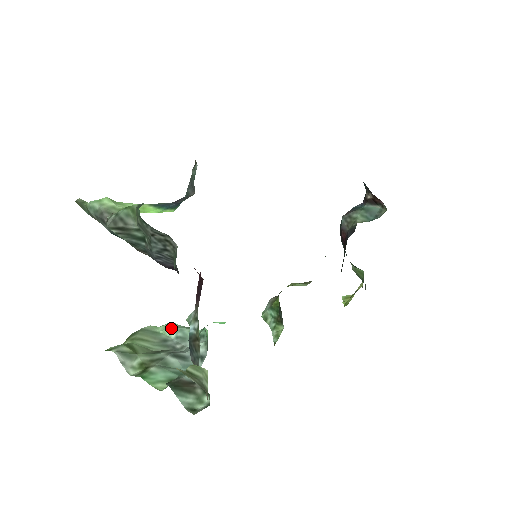
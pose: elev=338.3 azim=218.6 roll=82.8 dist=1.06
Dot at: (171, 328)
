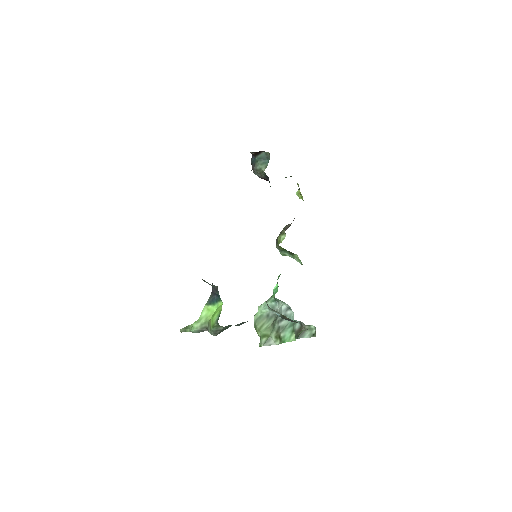
Dot at: (263, 309)
